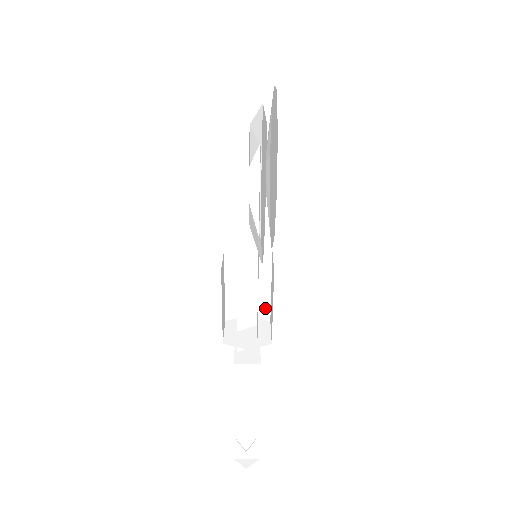
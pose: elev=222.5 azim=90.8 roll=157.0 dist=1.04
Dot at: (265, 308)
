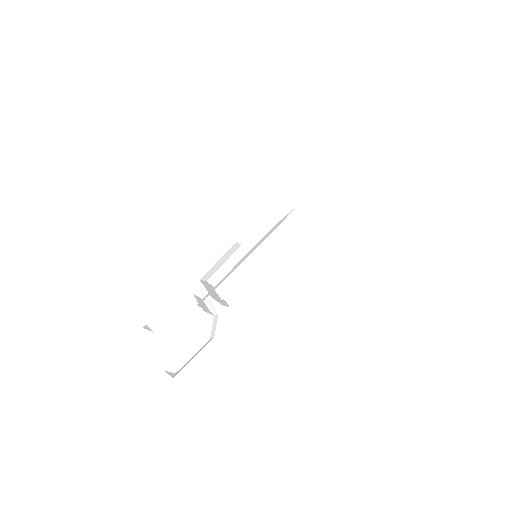
Dot at: occluded
